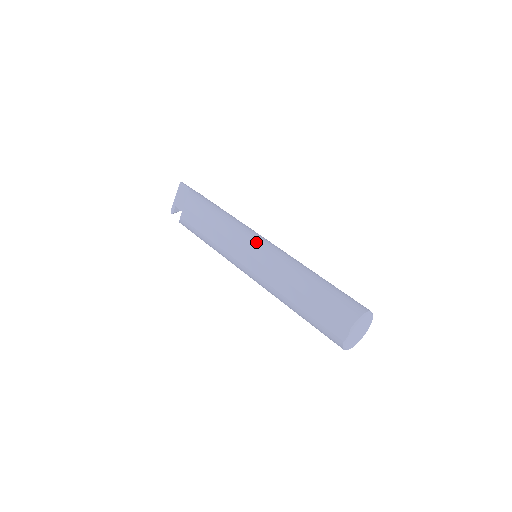
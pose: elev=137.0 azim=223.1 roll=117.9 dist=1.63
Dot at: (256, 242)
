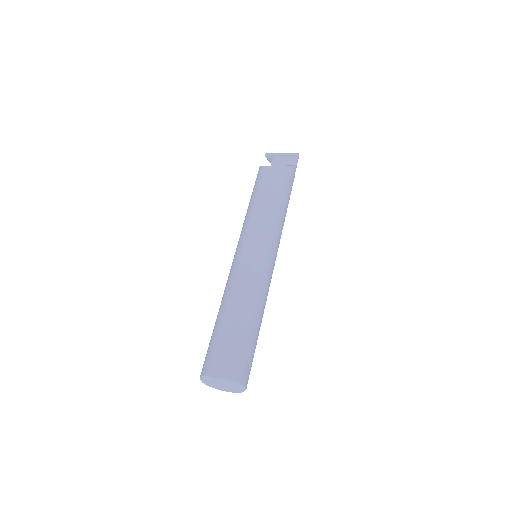
Dot at: (270, 252)
